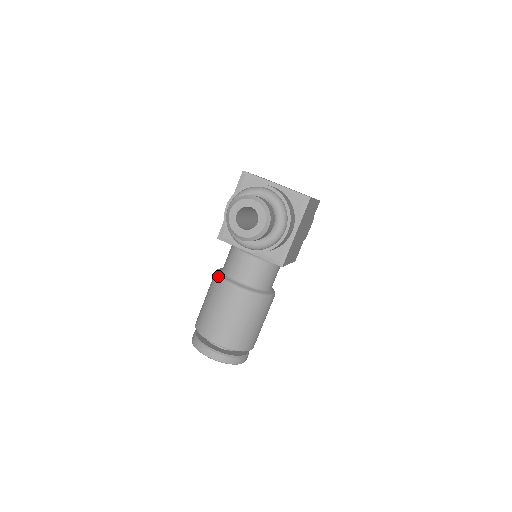
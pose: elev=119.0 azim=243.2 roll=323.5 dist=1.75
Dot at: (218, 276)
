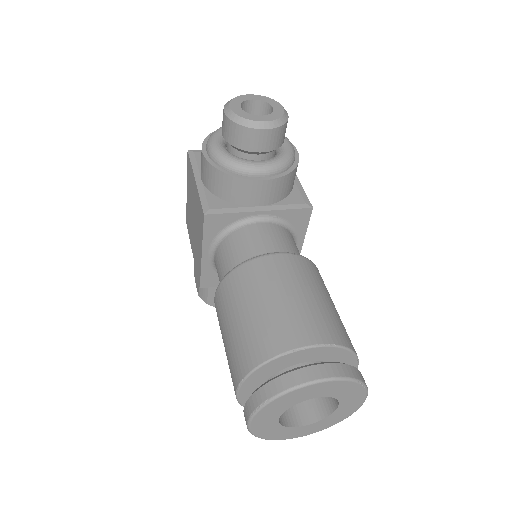
Dot at: (235, 267)
